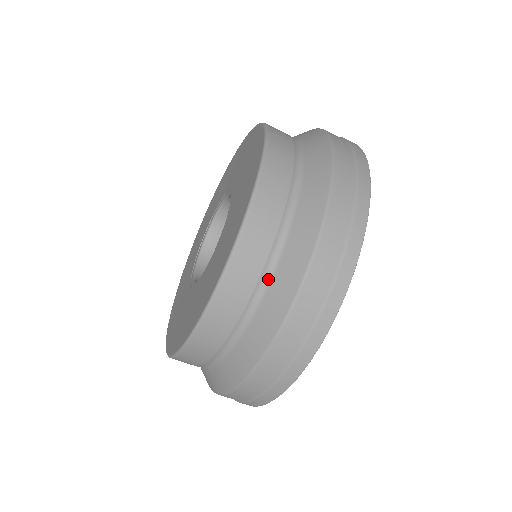
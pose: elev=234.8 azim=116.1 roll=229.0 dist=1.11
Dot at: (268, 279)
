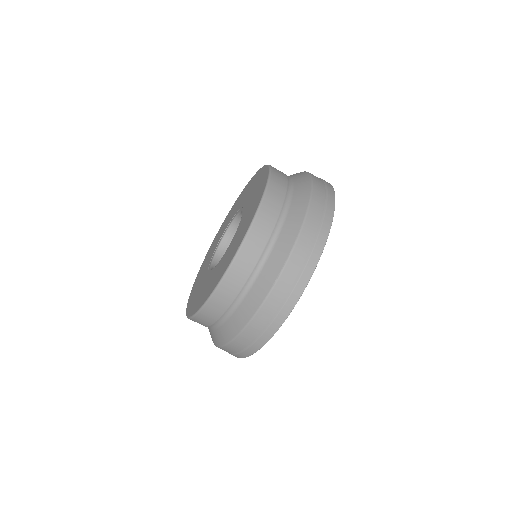
Dot at: (280, 227)
